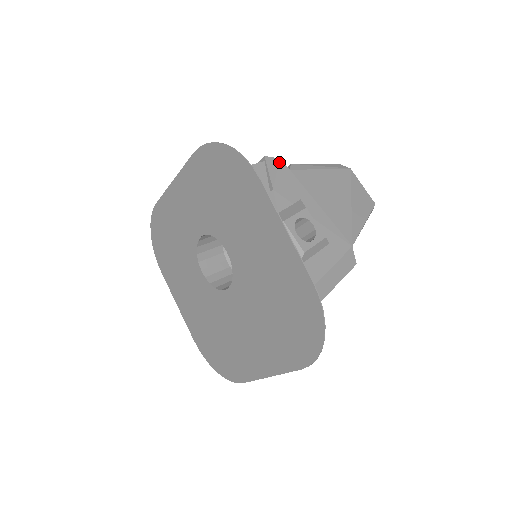
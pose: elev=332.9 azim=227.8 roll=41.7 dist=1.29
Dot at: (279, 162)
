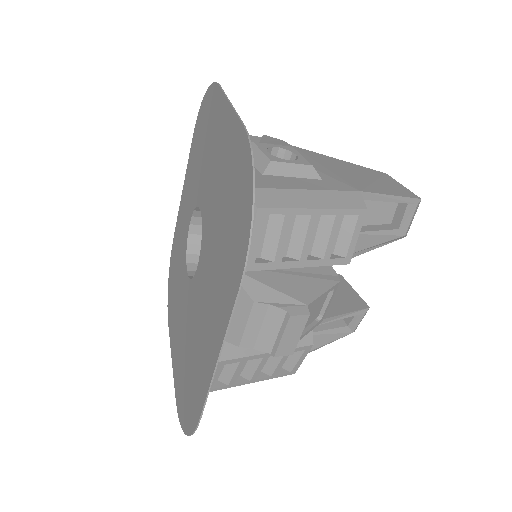
Dot at: (280, 141)
